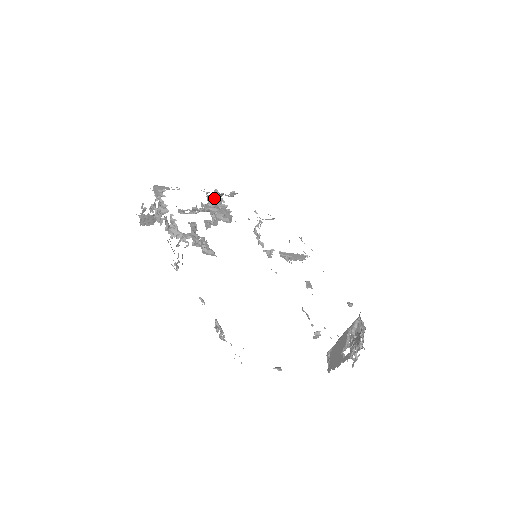
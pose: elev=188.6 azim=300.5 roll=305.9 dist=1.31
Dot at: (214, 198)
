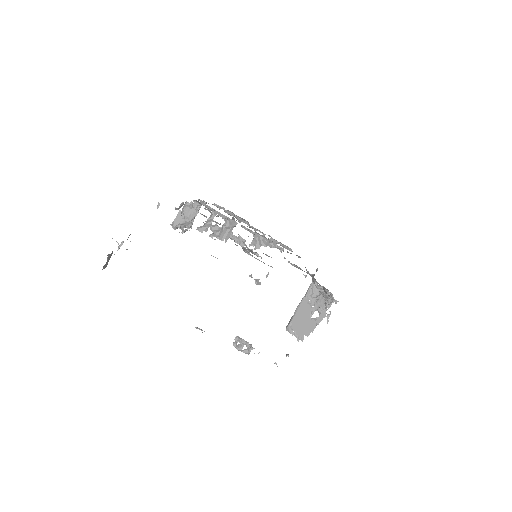
Dot at: (217, 206)
